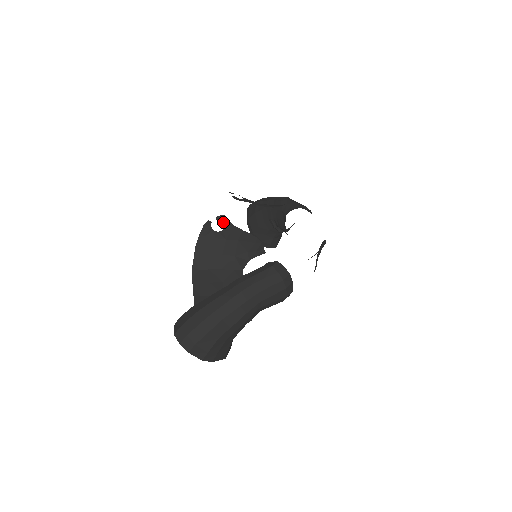
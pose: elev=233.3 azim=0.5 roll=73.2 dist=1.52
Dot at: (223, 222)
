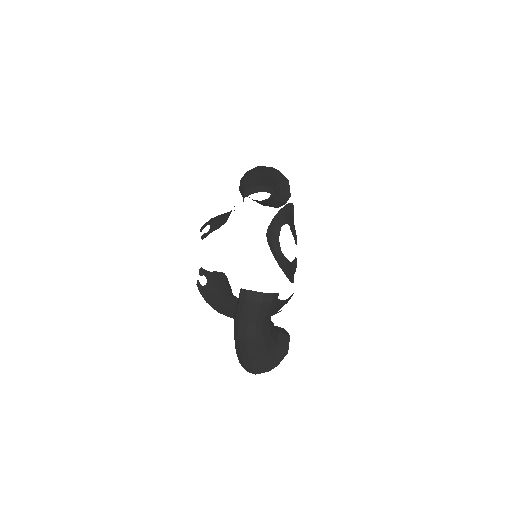
Dot at: (204, 274)
